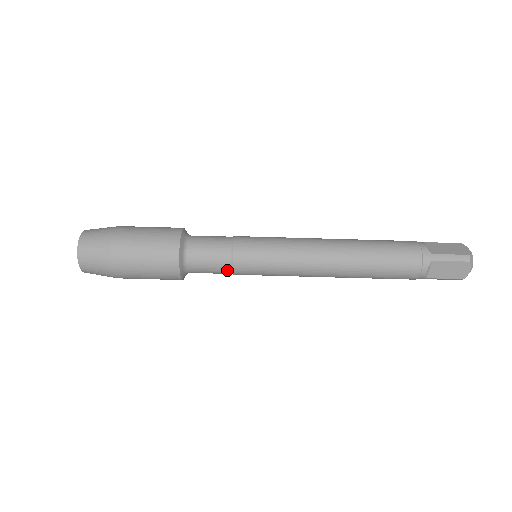
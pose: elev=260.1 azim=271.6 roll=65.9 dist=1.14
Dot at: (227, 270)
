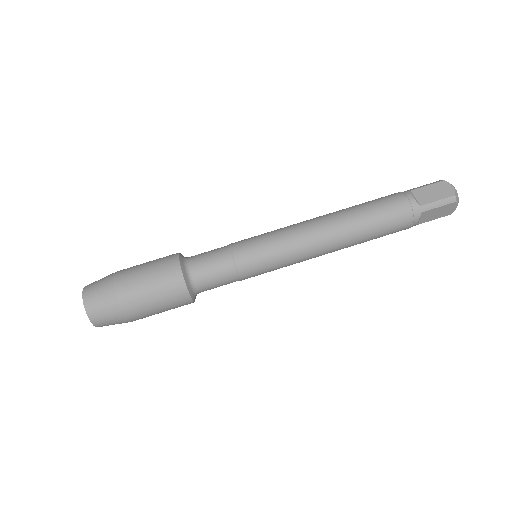
Dot at: (235, 281)
